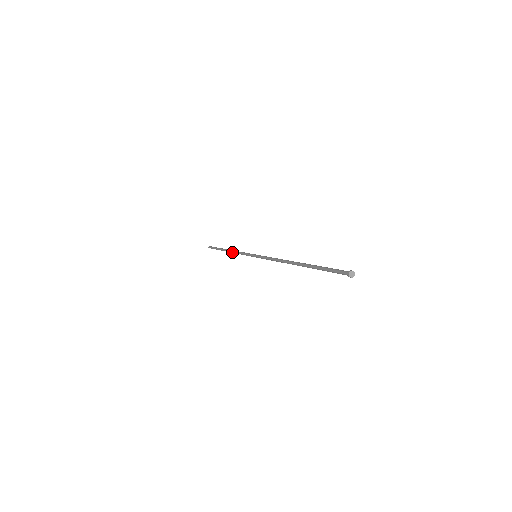
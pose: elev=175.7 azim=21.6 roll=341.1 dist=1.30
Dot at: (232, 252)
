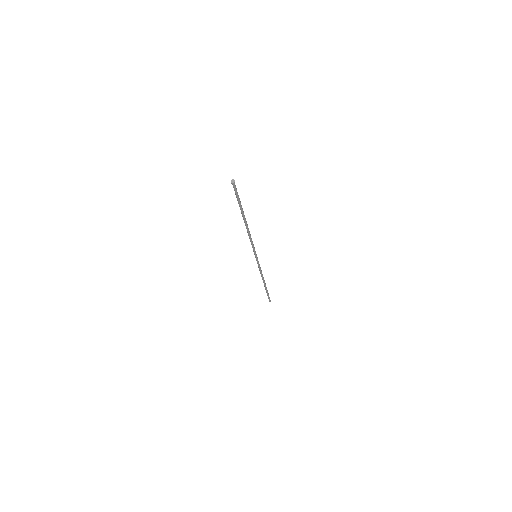
Dot at: (262, 278)
